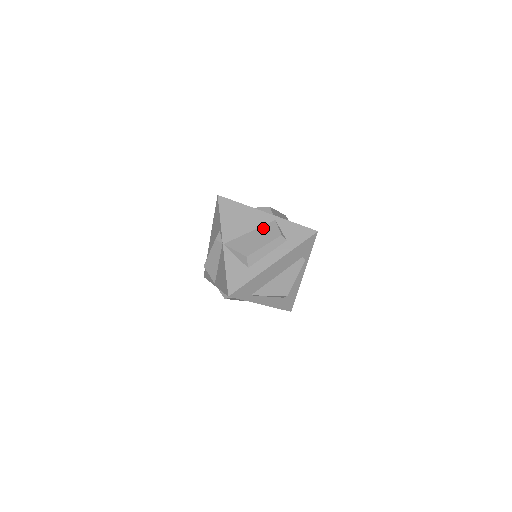
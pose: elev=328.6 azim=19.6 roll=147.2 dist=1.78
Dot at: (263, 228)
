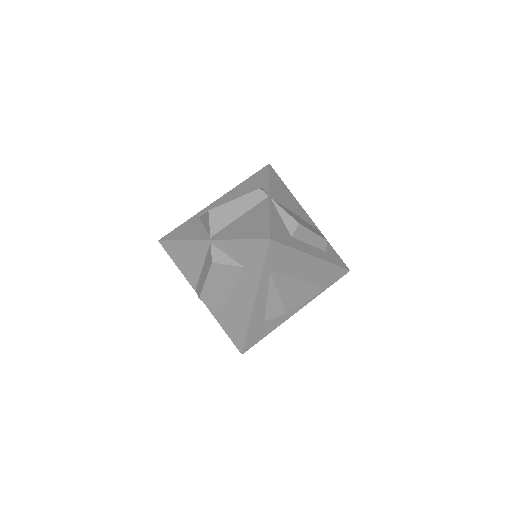
Dot at: (307, 222)
